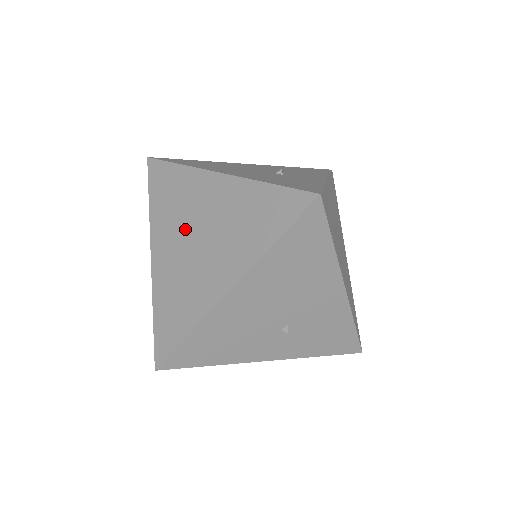
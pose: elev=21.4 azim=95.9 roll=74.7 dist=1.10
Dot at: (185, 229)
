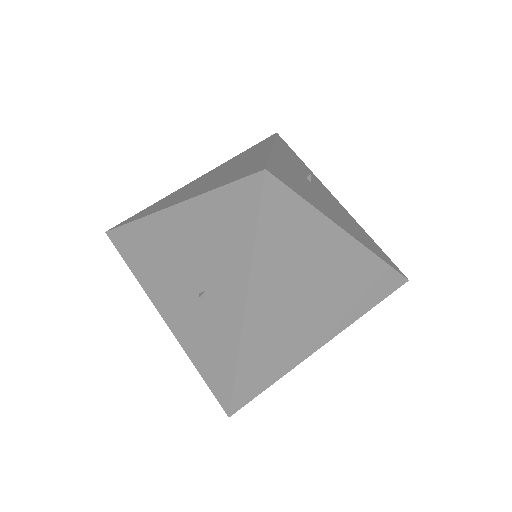
Dot at: occluded
